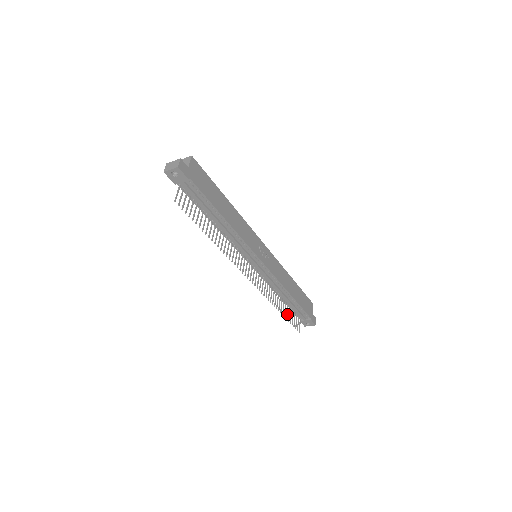
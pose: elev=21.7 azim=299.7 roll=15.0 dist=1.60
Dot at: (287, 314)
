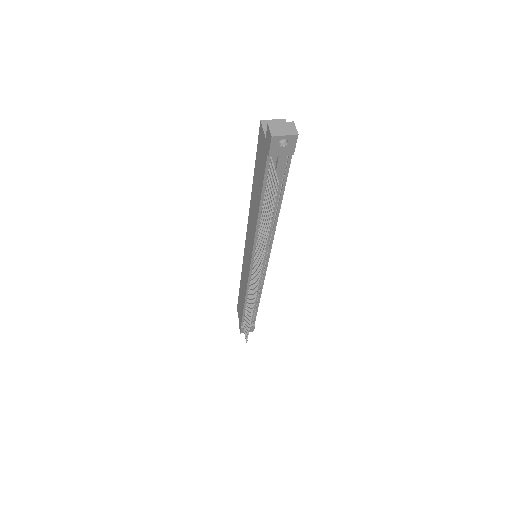
Dot at: (248, 323)
